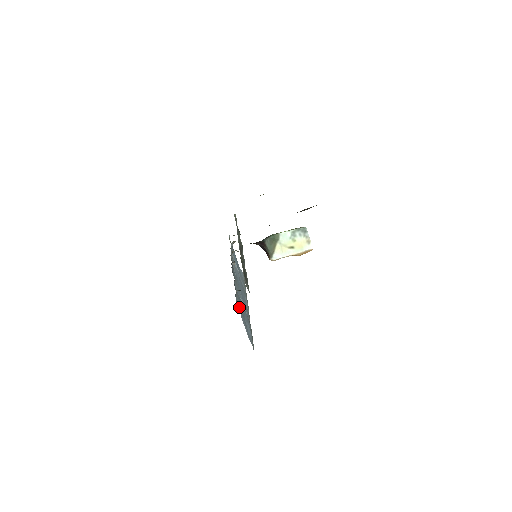
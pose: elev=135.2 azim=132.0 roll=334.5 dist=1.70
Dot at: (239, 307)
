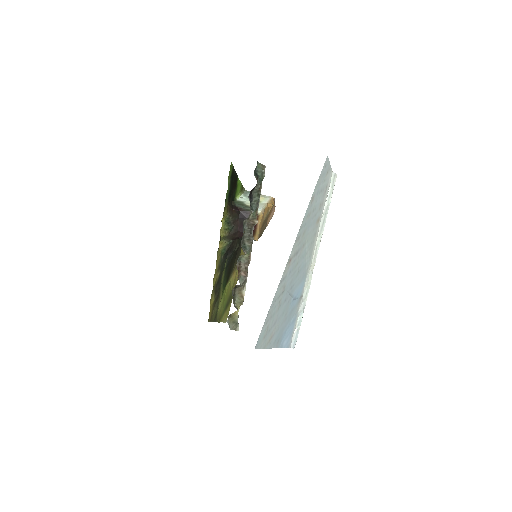
Dot at: occluded
